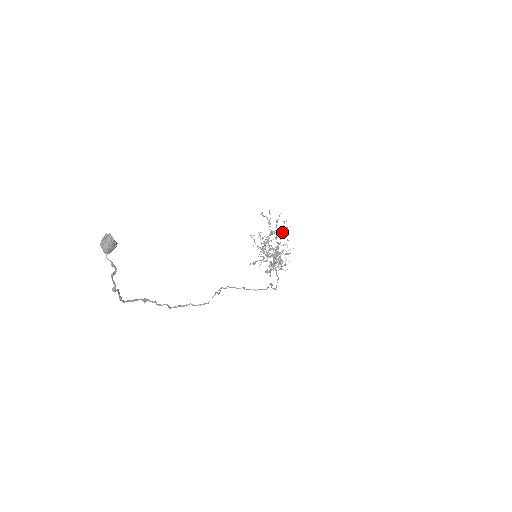
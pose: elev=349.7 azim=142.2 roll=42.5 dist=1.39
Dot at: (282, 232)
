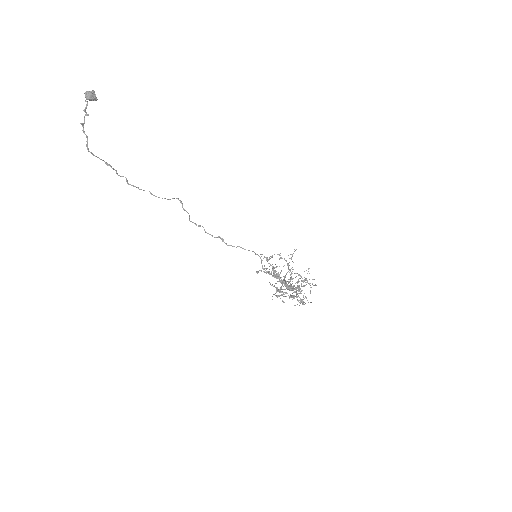
Dot at: (305, 280)
